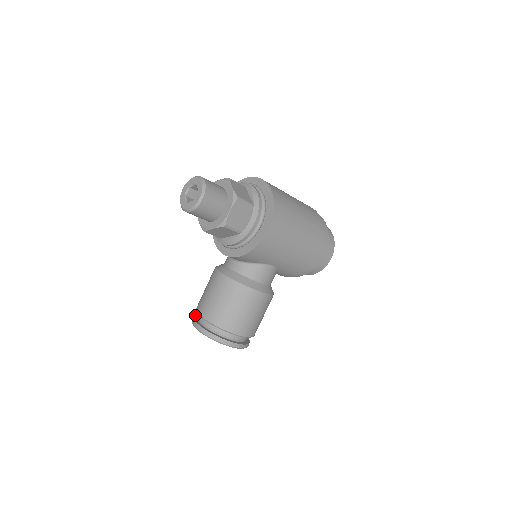
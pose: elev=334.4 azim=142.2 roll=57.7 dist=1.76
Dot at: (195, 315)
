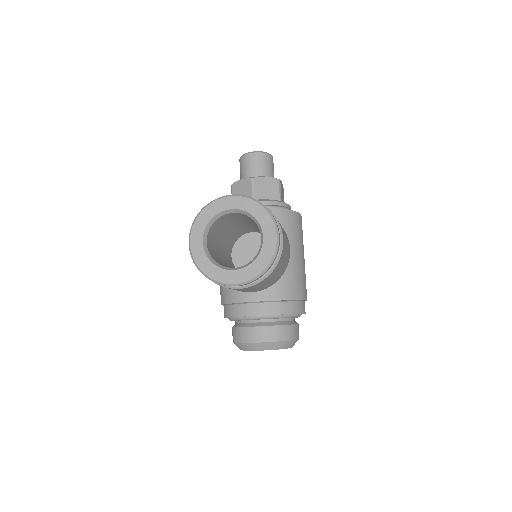
Dot at: occluded
